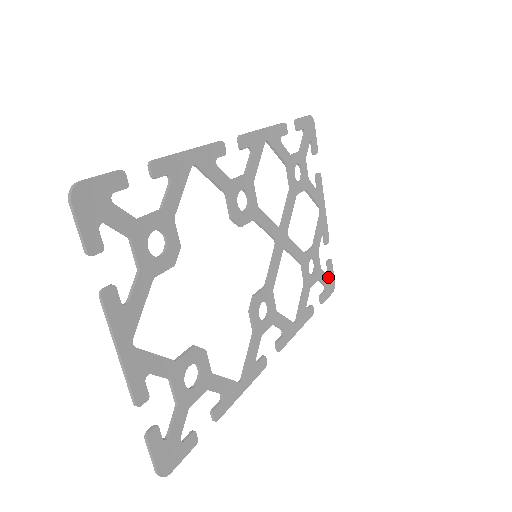
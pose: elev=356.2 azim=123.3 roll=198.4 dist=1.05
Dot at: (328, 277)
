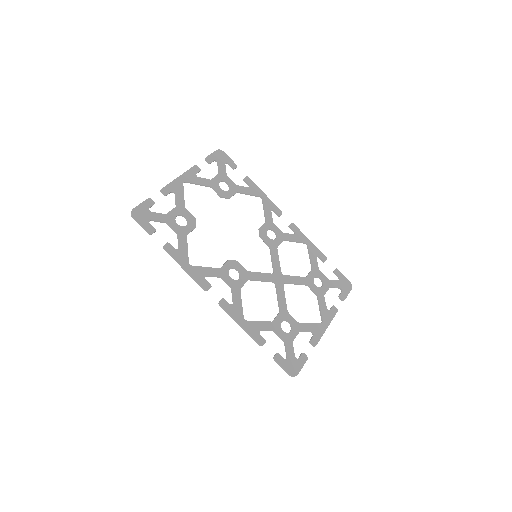
Dot at: (295, 359)
